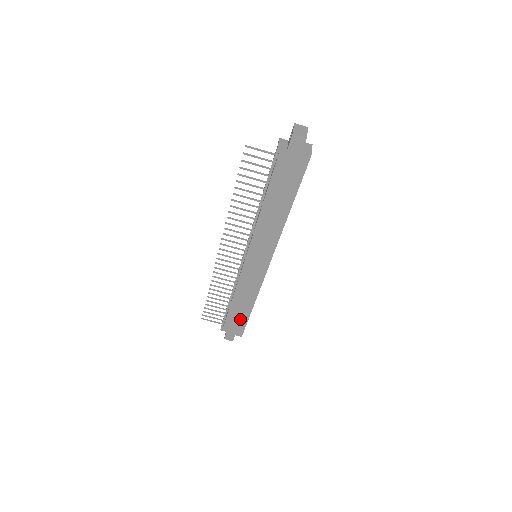
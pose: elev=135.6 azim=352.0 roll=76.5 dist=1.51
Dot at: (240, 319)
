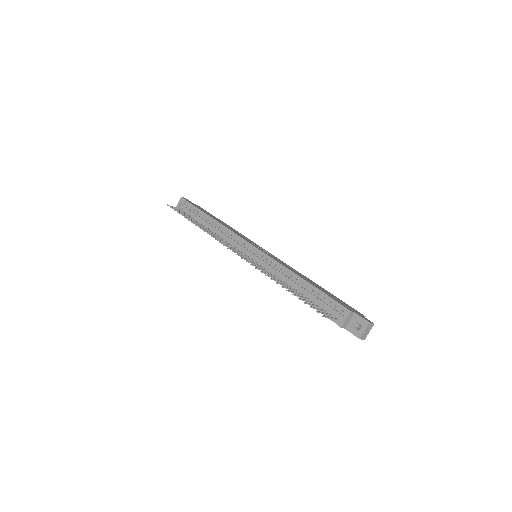
Dot at: occluded
